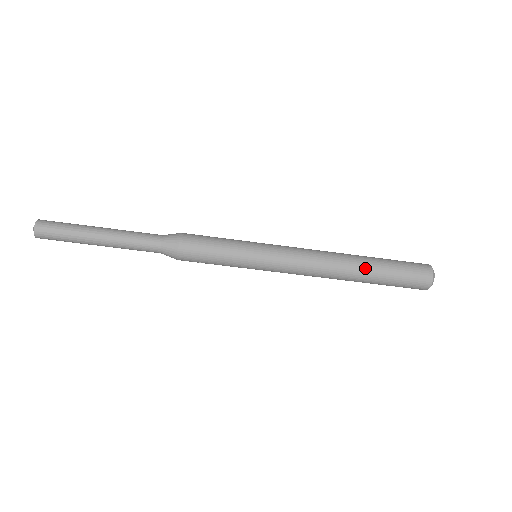
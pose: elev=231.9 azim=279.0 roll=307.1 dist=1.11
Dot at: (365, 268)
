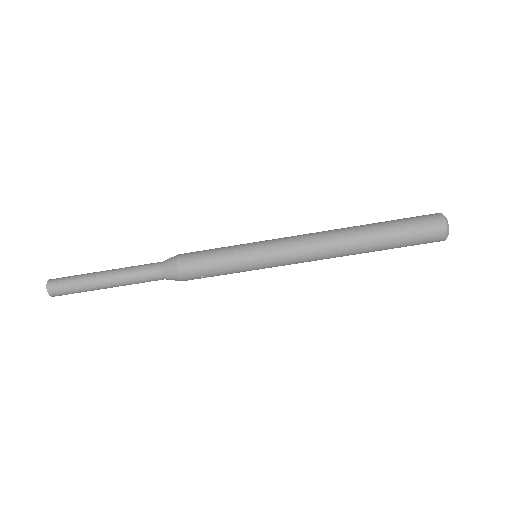
Dot at: (368, 233)
